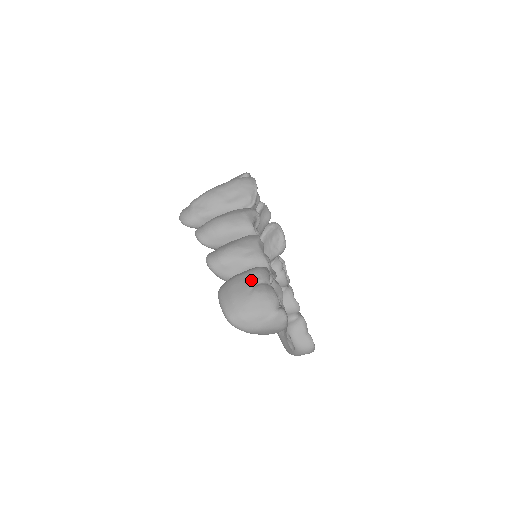
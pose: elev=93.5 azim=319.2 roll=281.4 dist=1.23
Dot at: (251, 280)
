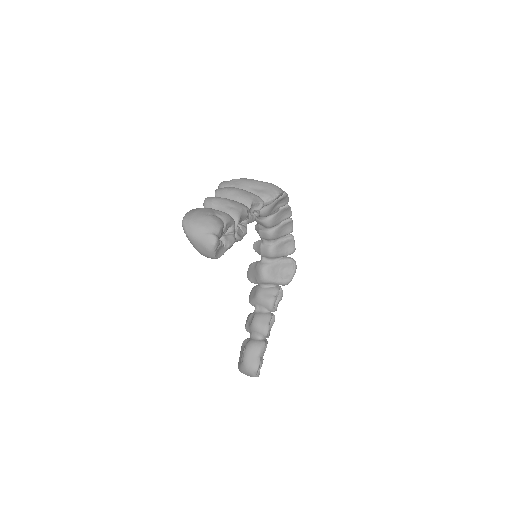
Dot at: (215, 212)
